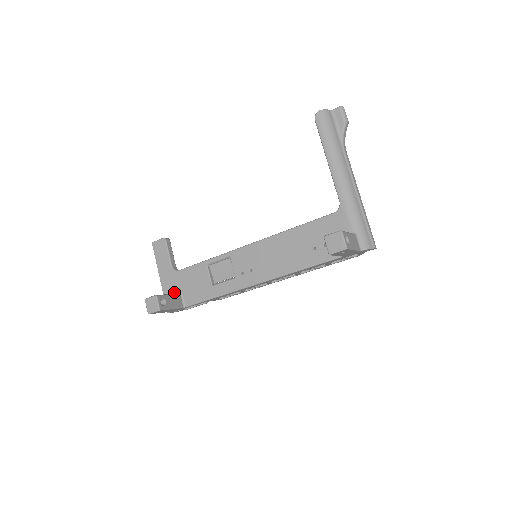
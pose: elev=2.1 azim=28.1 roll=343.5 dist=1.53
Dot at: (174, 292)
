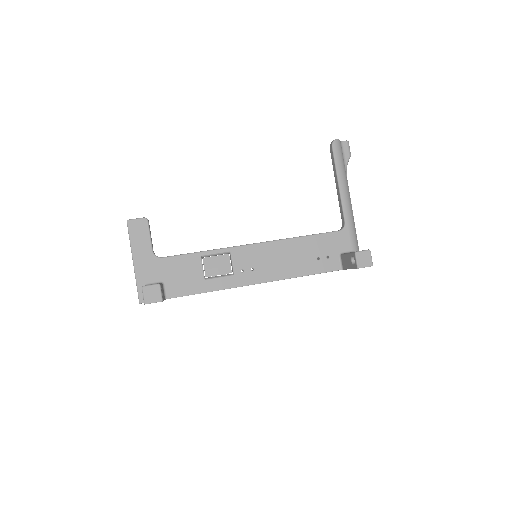
Dot at: (153, 281)
